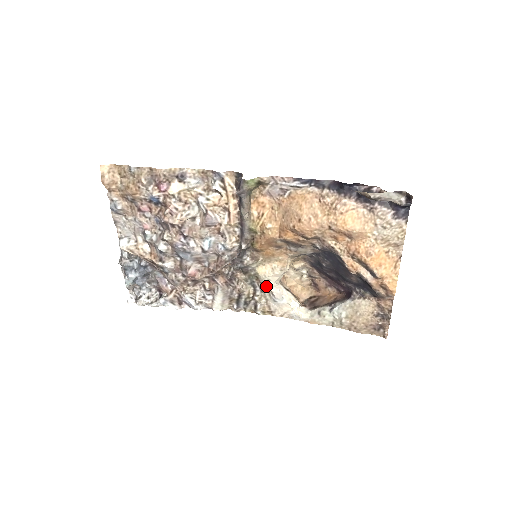
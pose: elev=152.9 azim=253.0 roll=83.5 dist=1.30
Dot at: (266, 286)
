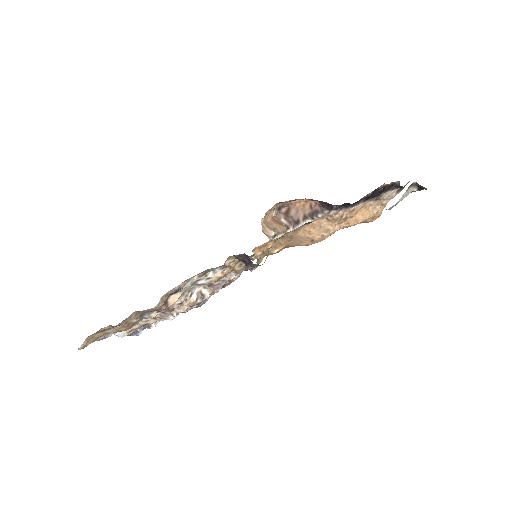
Dot at: occluded
